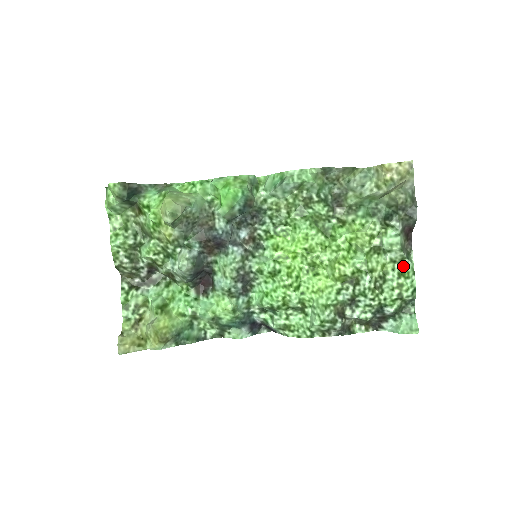
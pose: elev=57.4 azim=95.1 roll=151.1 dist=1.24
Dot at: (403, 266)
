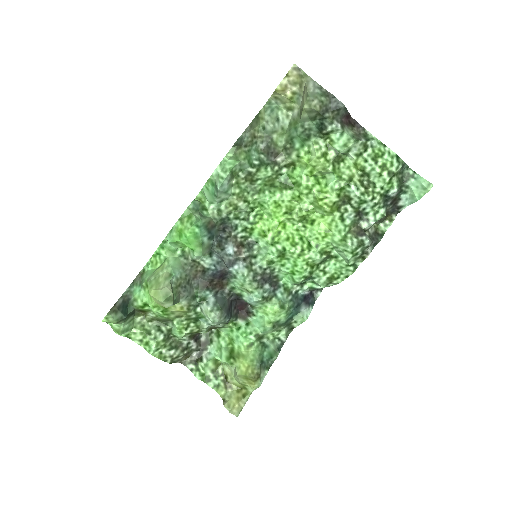
Dot at: (370, 149)
